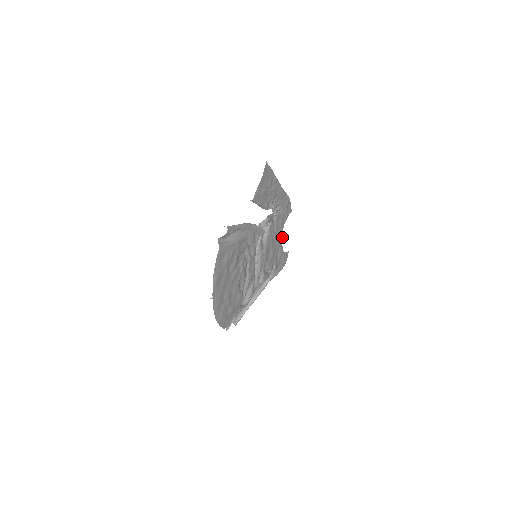
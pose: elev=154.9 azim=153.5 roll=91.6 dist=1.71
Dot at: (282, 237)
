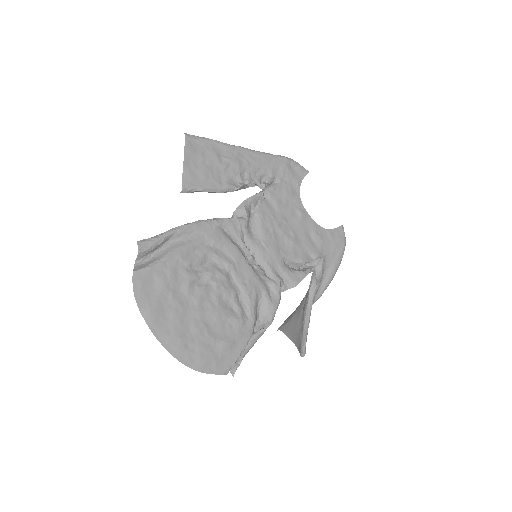
Dot at: (307, 212)
